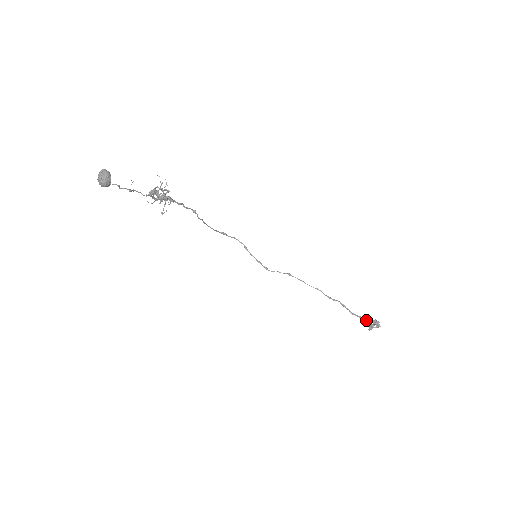
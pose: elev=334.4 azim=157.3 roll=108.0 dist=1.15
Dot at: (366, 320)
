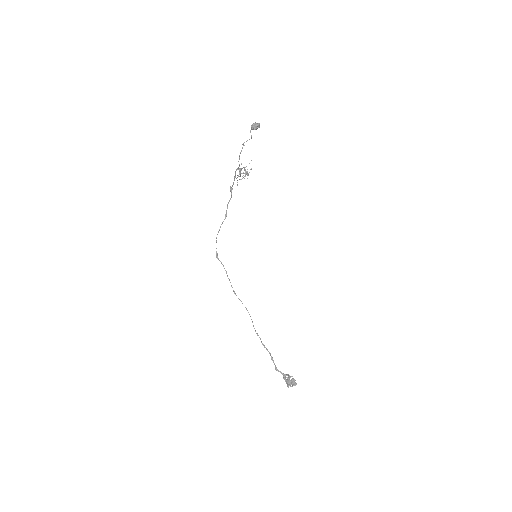
Dot at: (288, 375)
